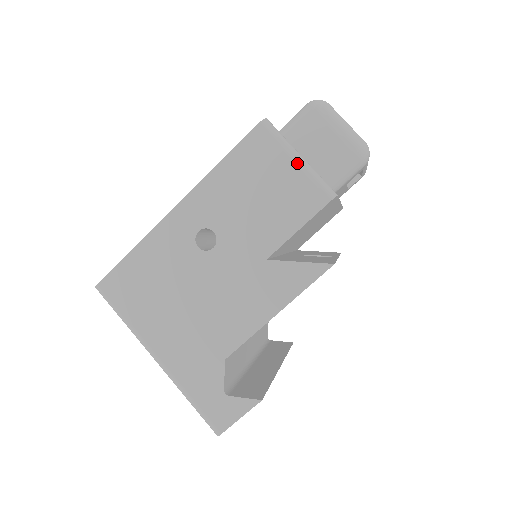
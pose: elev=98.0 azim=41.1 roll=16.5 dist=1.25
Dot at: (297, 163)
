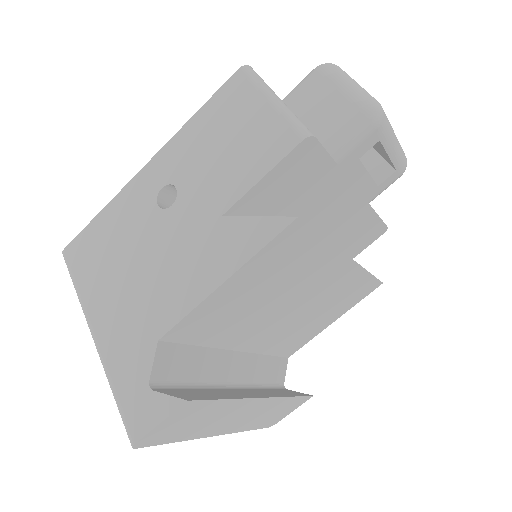
Dot at: (271, 103)
